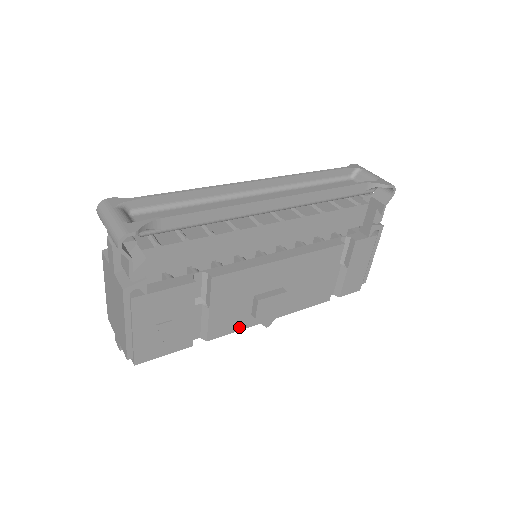
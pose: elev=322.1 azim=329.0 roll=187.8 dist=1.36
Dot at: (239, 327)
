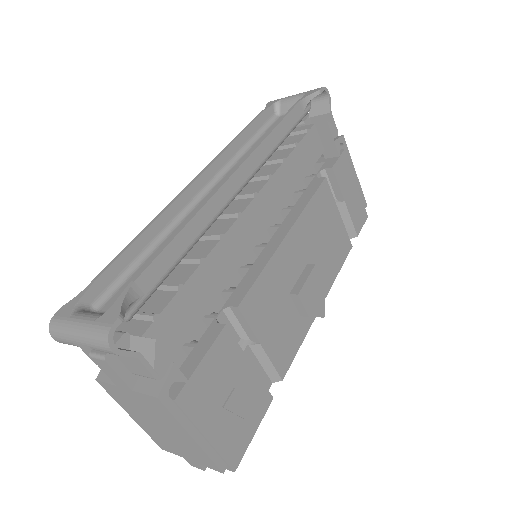
Dot at: (299, 339)
